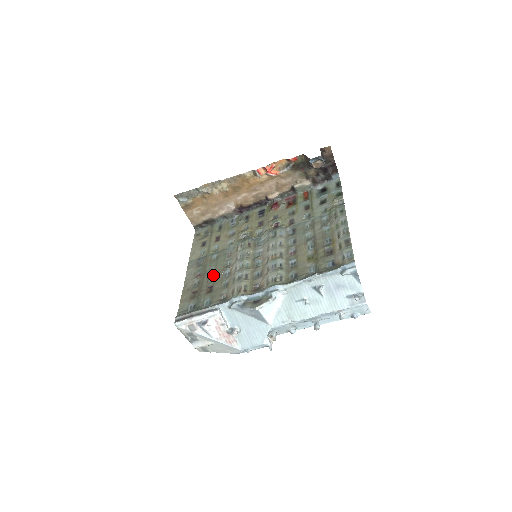
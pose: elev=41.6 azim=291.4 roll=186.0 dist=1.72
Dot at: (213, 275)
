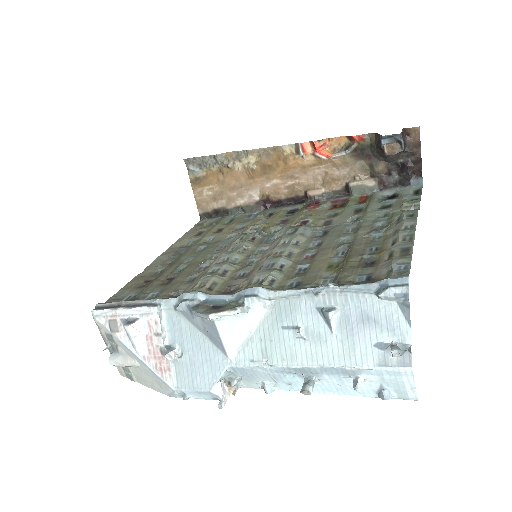
Dot at: (184, 266)
